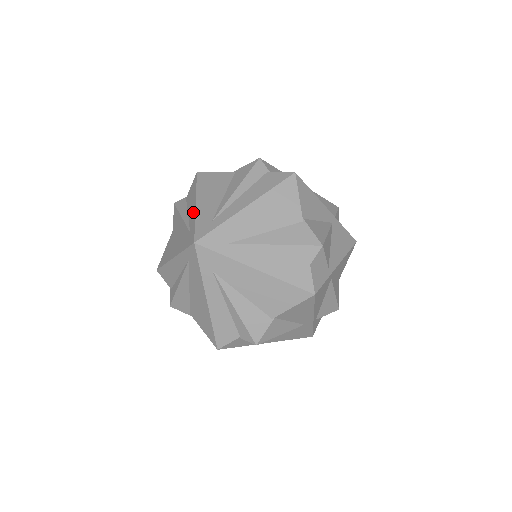
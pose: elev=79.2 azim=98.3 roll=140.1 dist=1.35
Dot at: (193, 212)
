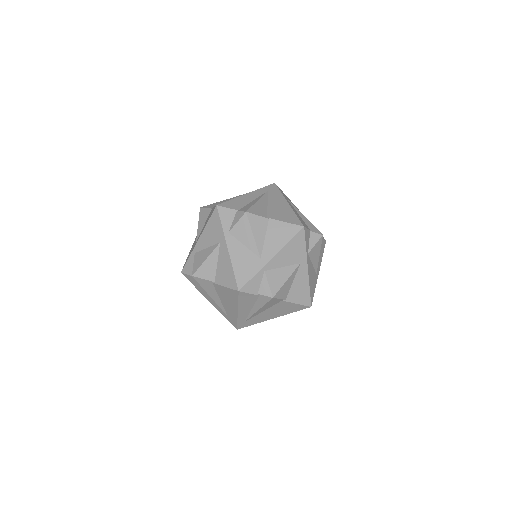
Dot at: occluded
